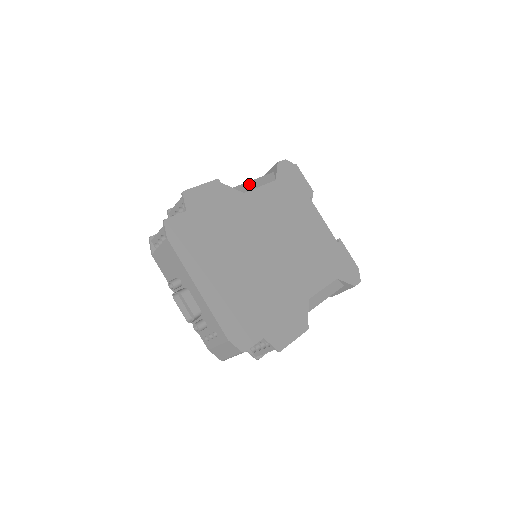
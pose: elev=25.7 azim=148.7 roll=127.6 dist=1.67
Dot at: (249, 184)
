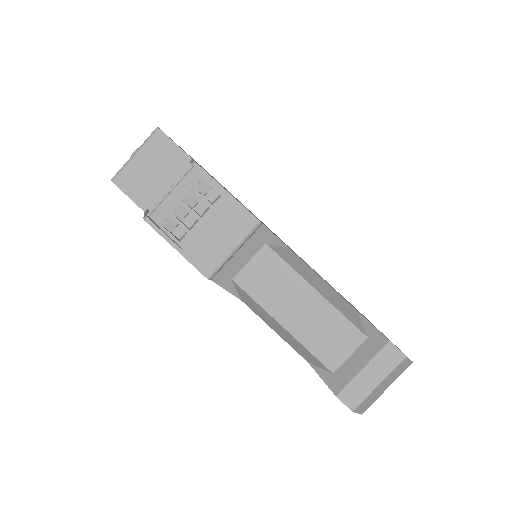
Dot at: occluded
